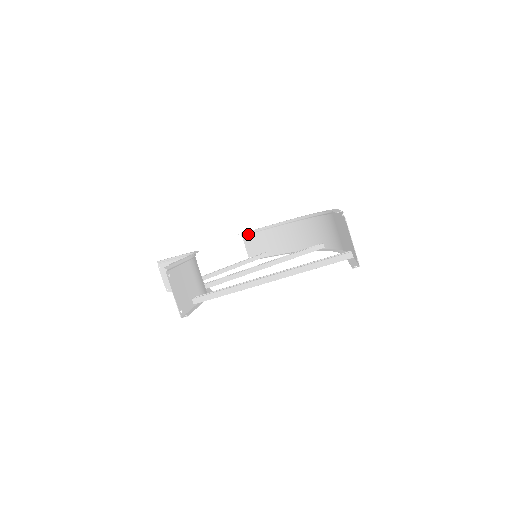
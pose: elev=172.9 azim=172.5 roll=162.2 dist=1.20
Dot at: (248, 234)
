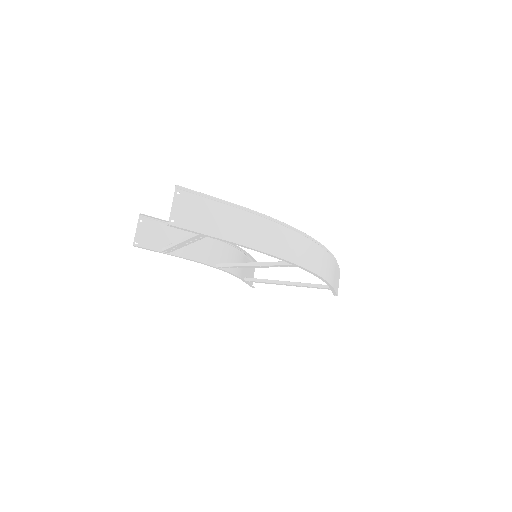
Dot at: occluded
